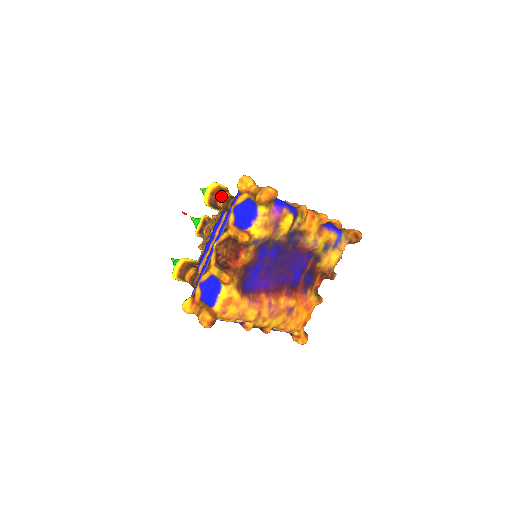
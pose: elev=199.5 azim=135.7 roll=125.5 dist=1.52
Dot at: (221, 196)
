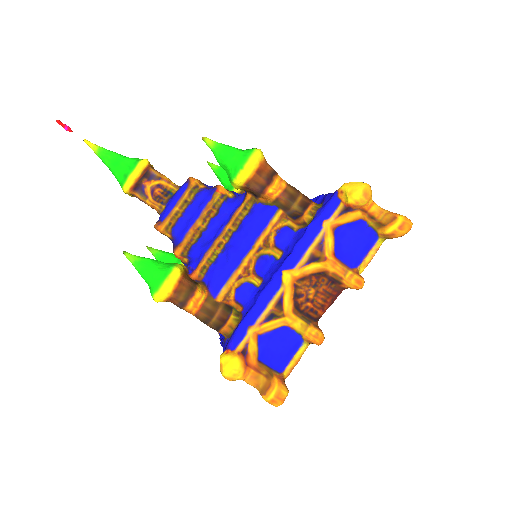
Dot at: (276, 181)
